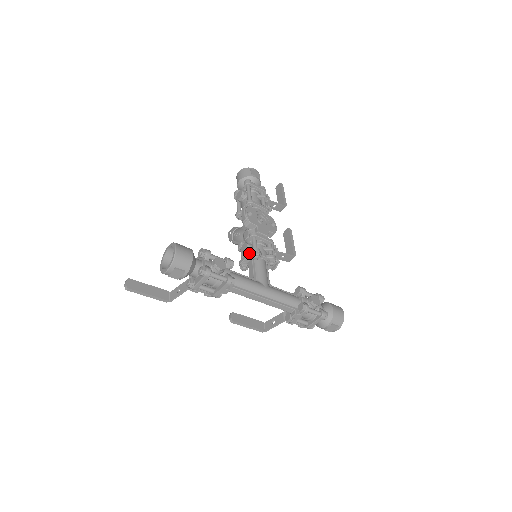
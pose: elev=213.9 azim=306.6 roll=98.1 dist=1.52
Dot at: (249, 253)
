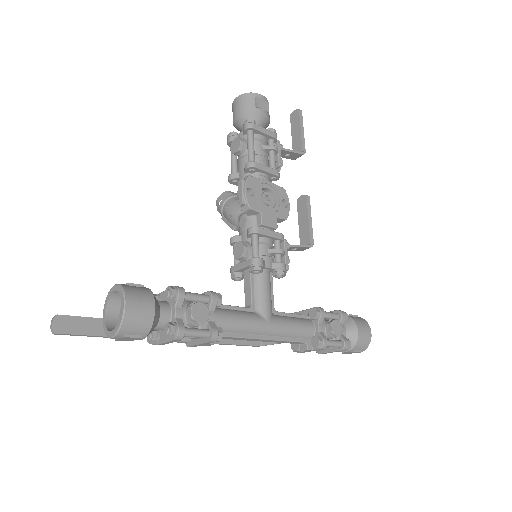
Dot at: (246, 264)
